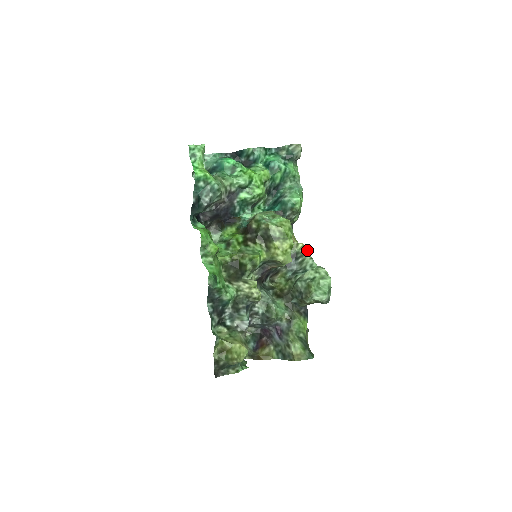
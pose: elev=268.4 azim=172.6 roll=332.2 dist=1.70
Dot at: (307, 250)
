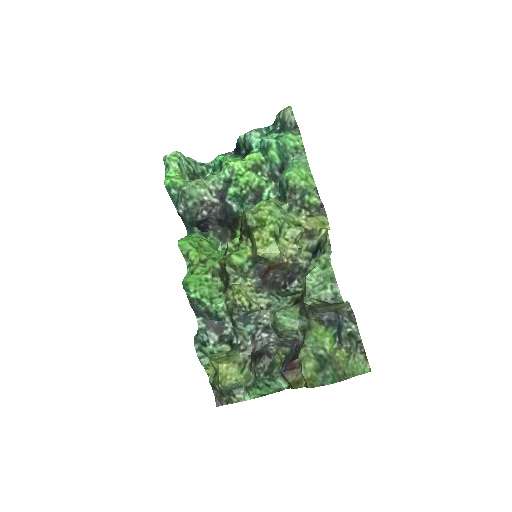
Dot at: (326, 235)
